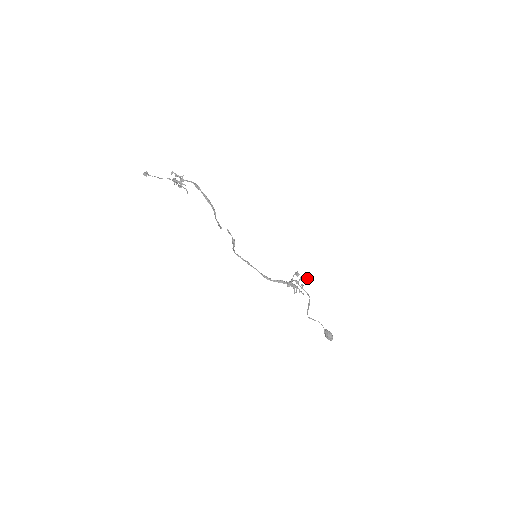
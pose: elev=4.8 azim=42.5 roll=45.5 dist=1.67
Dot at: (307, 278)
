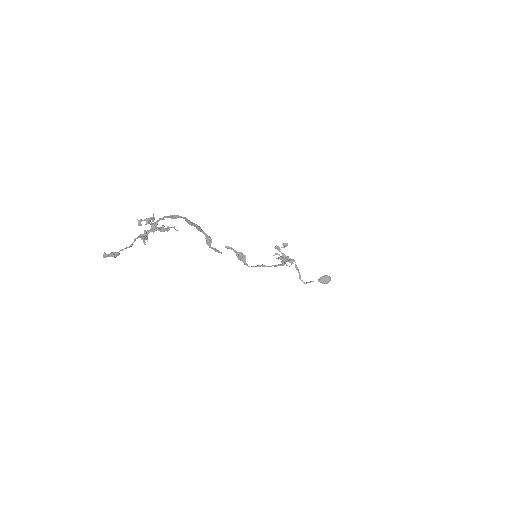
Dot at: (284, 244)
